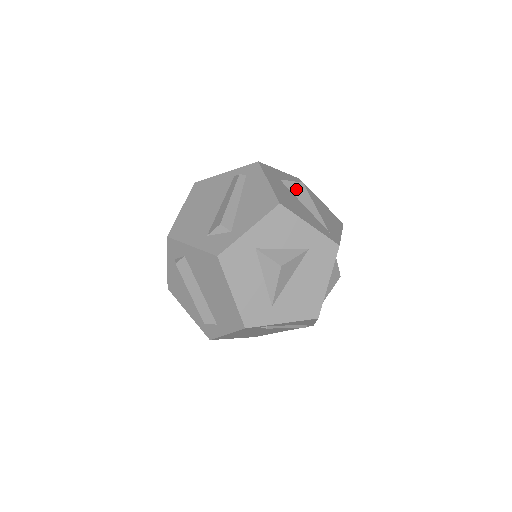
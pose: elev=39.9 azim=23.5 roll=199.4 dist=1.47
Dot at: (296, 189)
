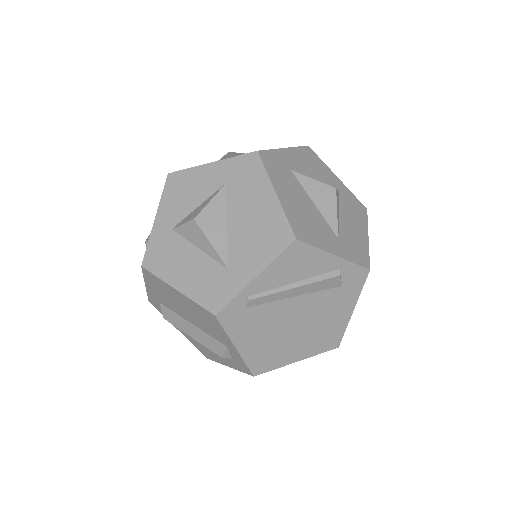
Dot at: occluded
